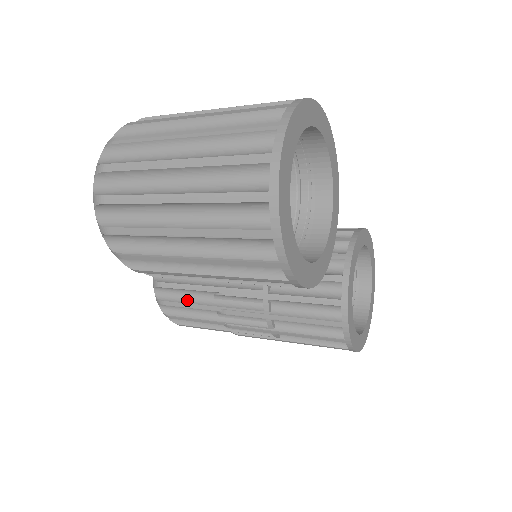
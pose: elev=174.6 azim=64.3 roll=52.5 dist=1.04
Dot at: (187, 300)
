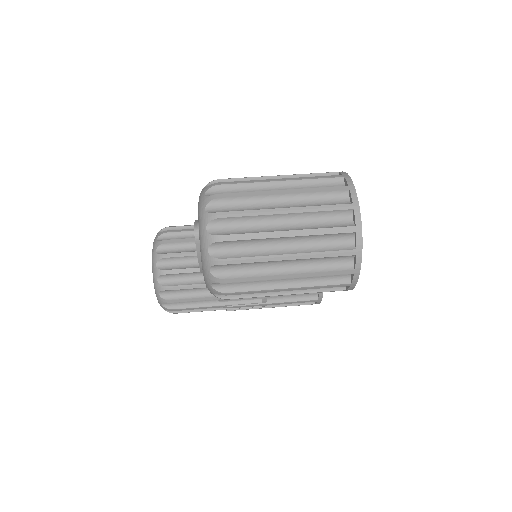
Dot at: (193, 296)
